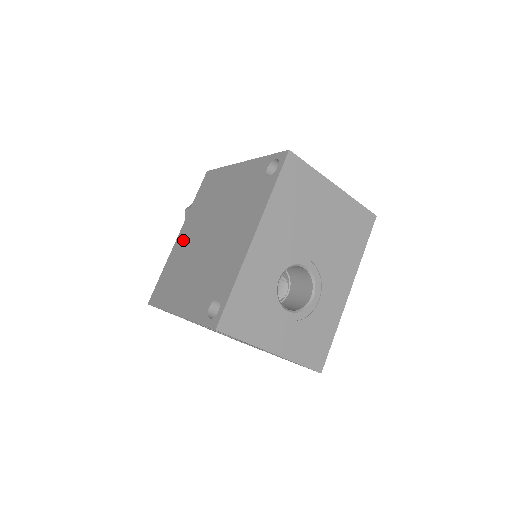
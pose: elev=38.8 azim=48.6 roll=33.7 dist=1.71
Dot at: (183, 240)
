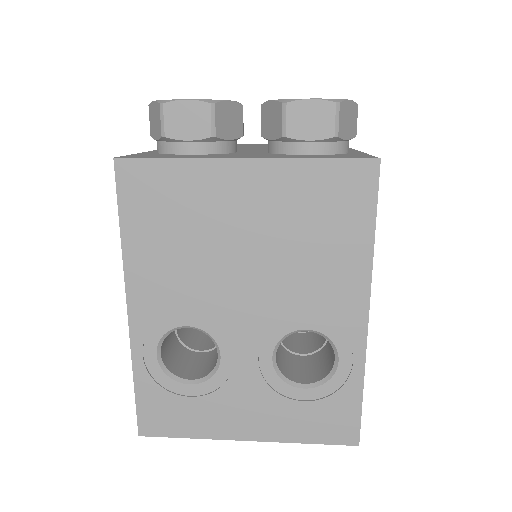
Dot at: occluded
